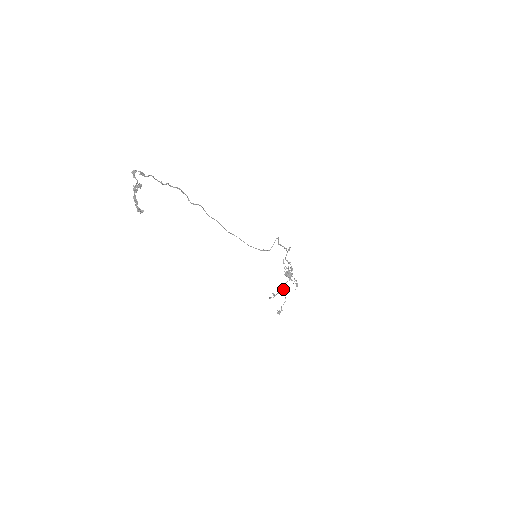
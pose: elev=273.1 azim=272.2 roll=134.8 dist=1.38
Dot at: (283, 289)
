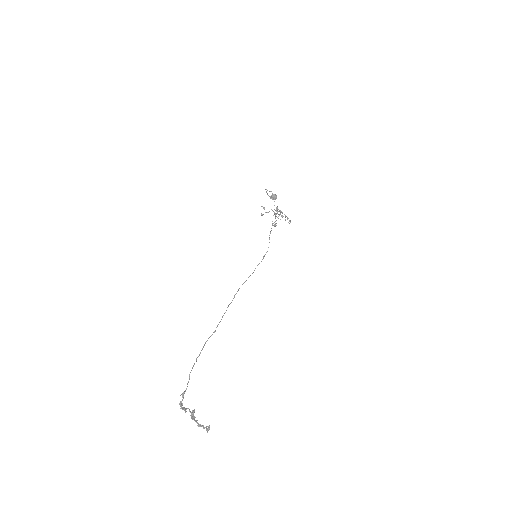
Dot at: occluded
